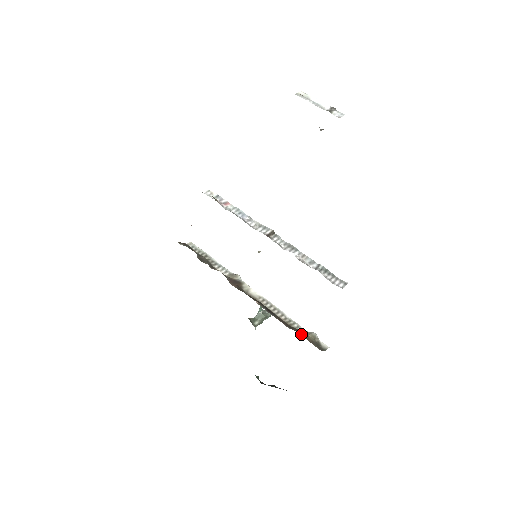
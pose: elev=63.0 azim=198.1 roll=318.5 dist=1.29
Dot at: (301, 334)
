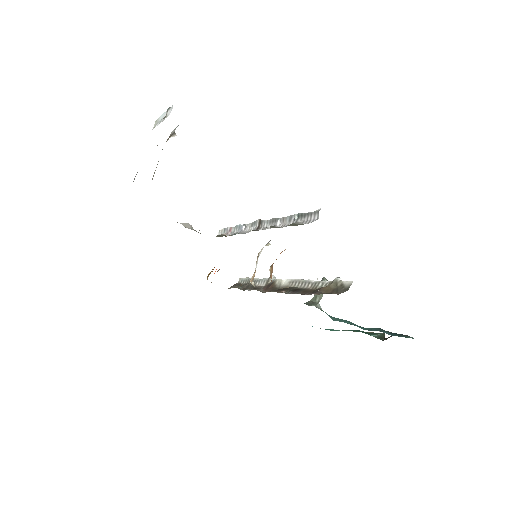
Dot at: (317, 293)
